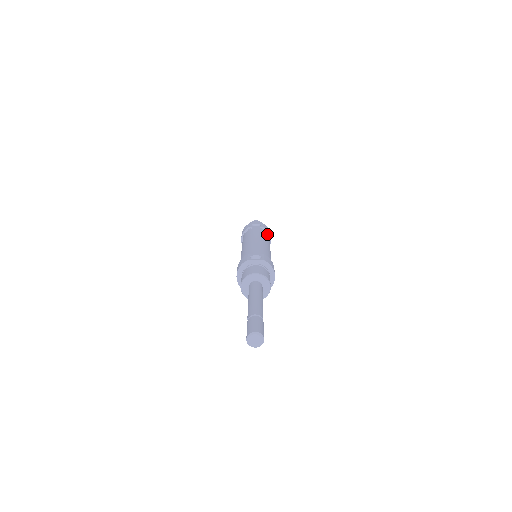
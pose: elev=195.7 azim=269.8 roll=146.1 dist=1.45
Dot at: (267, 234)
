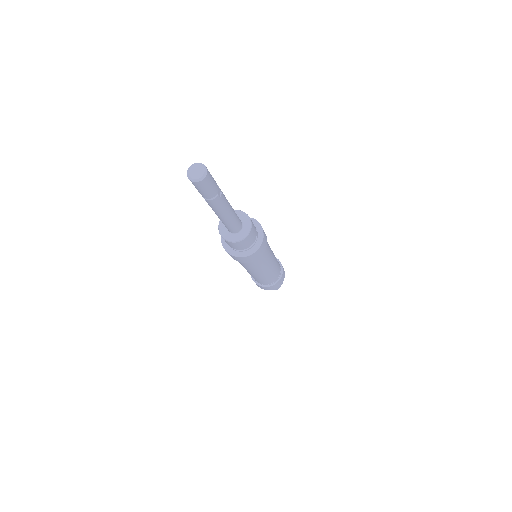
Dot at: (278, 262)
